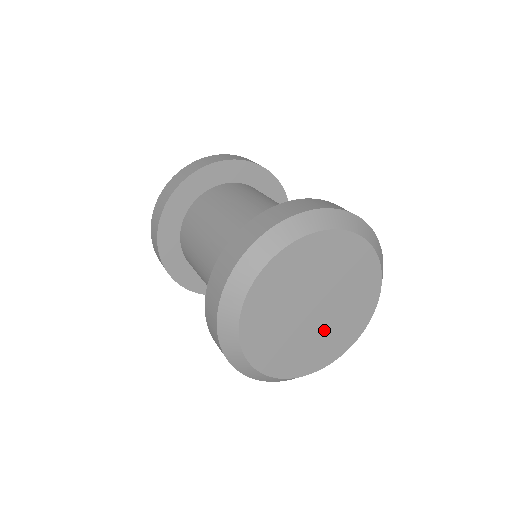
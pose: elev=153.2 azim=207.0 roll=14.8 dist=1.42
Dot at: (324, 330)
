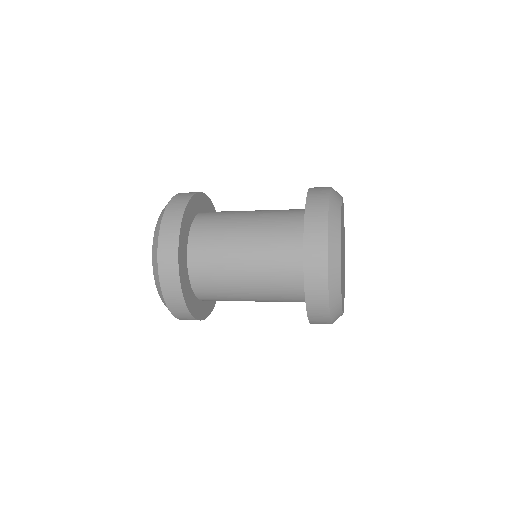
Dot at: (343, 275)
